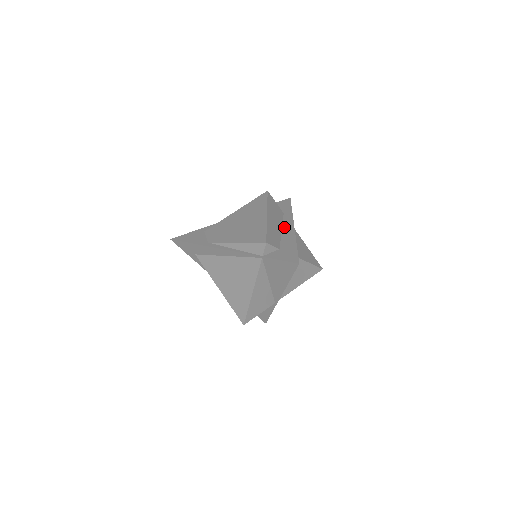
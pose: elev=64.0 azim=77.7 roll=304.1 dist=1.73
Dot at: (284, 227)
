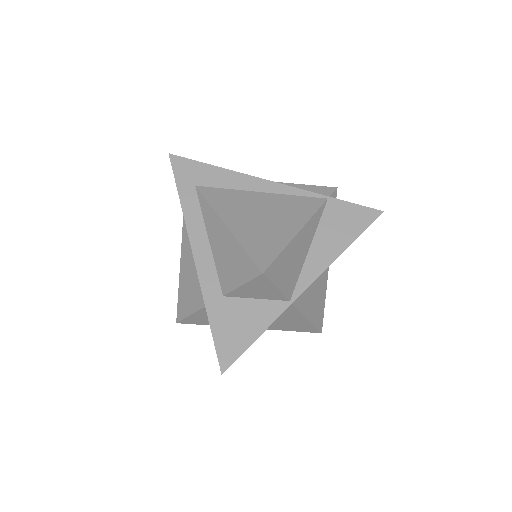
Dot at: occluded
